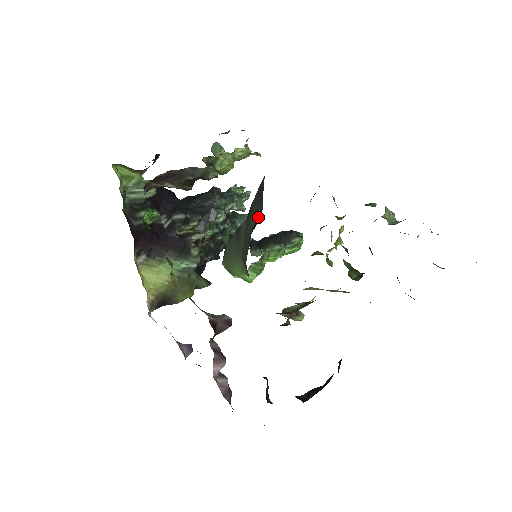
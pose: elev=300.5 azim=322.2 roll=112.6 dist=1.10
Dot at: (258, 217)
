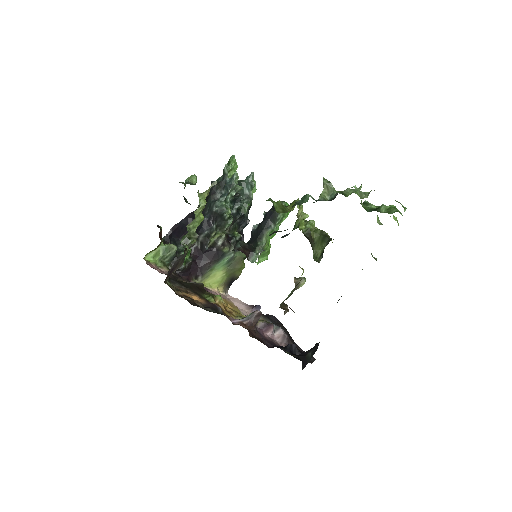
Dot at: occluded
